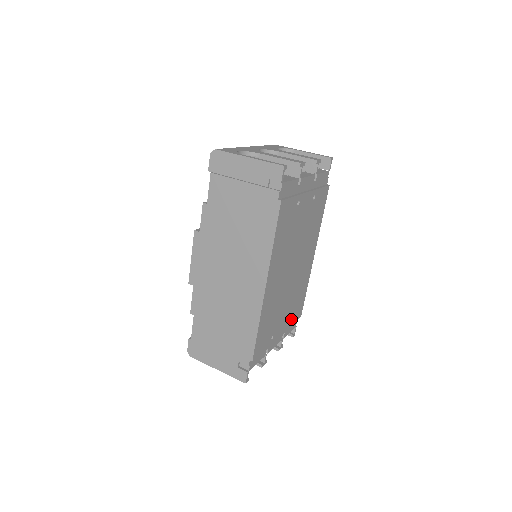
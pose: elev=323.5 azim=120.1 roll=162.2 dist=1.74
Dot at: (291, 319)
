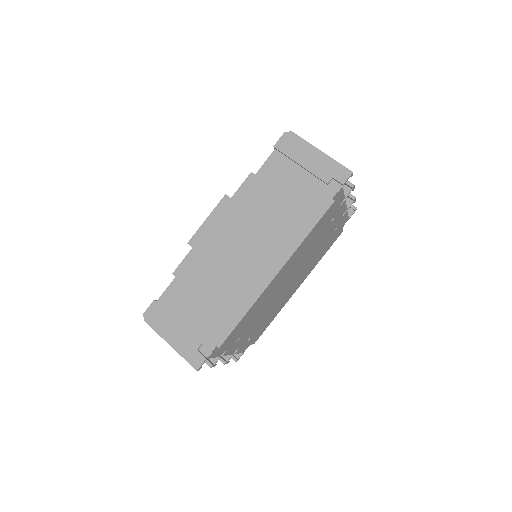
Dot at: (252, 337)
